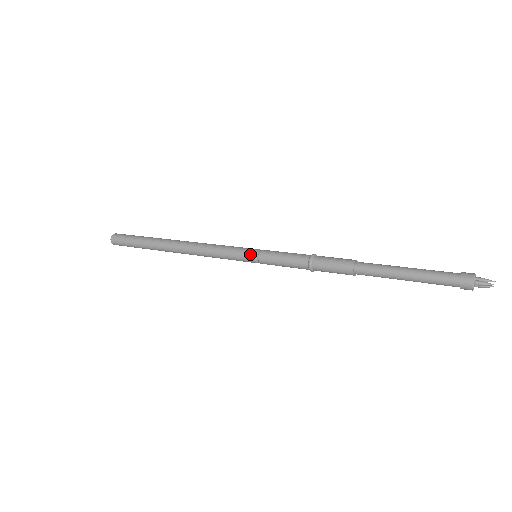
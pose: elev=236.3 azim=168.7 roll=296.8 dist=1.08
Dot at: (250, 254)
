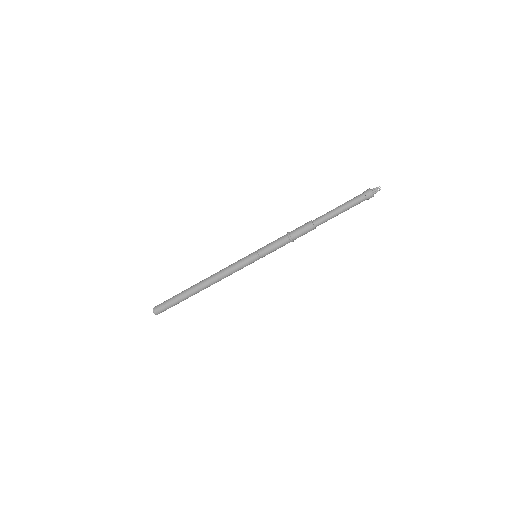
Dot at: (253, 256)
